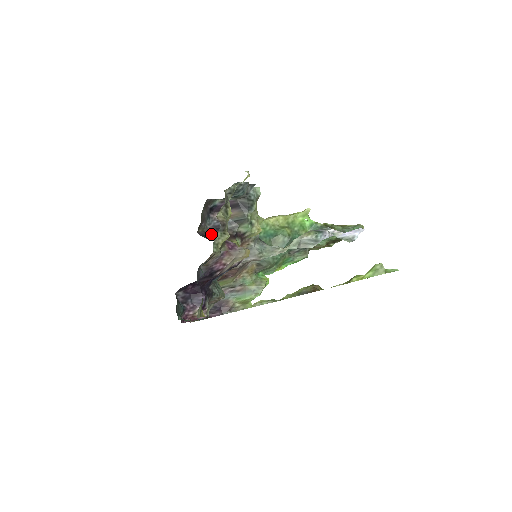
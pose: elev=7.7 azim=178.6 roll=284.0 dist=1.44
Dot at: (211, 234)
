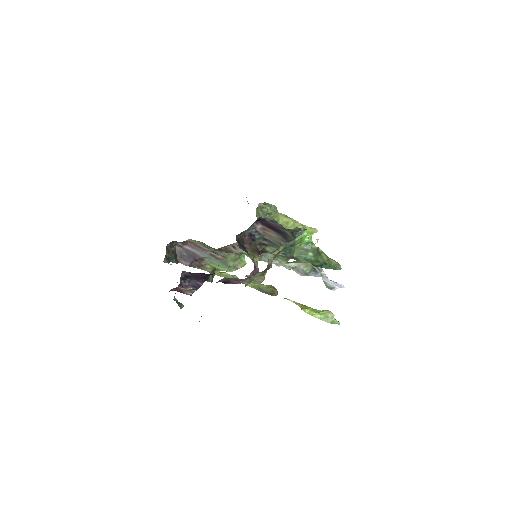
Dot at: (244, 240)
